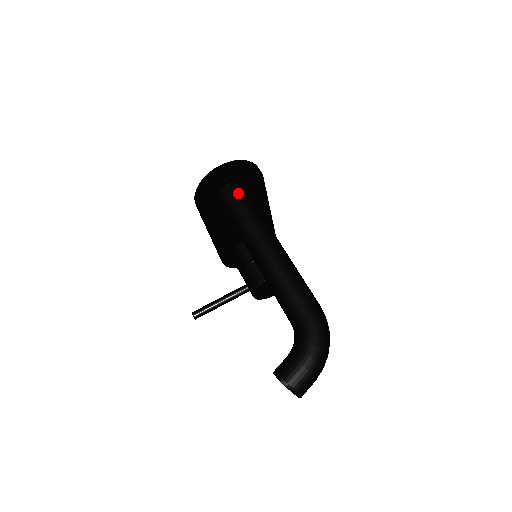
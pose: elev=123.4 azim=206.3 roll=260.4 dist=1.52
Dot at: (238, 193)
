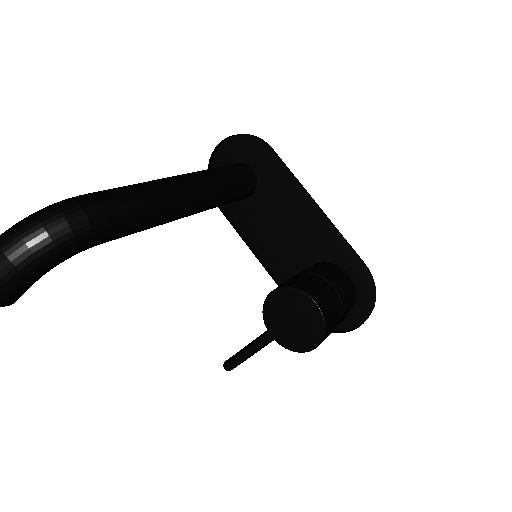
Dot at: occluded
